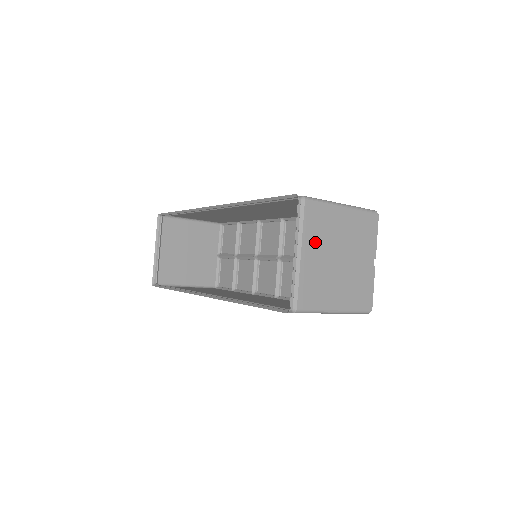
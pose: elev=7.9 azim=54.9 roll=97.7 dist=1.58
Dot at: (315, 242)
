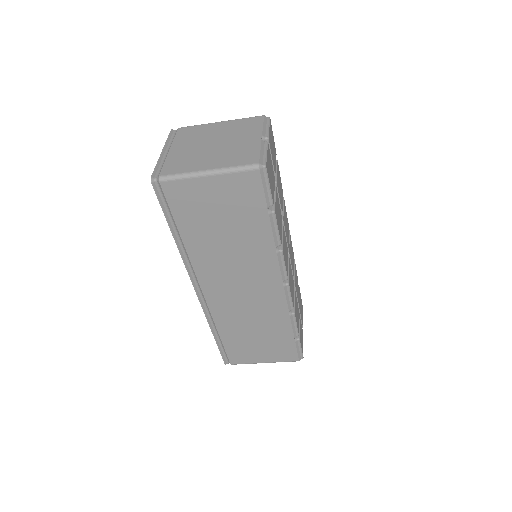
Dot at: (186, 142)
